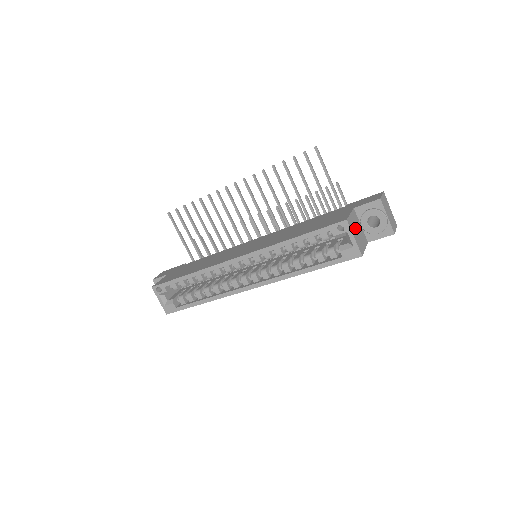
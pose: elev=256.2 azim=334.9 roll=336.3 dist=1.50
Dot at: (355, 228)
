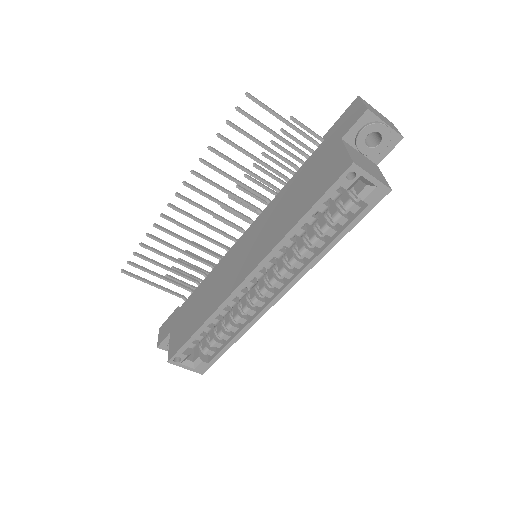
Dot at: (362, 163)
